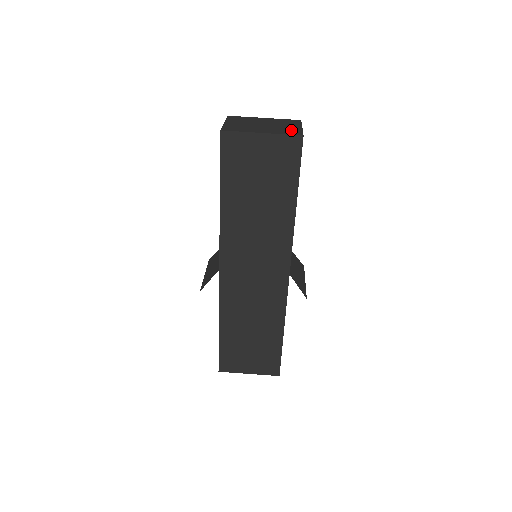
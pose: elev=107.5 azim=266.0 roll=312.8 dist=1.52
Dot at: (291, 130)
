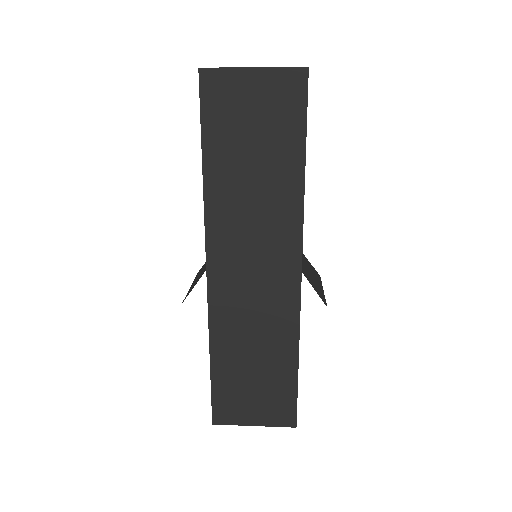
Dot at: occluded
